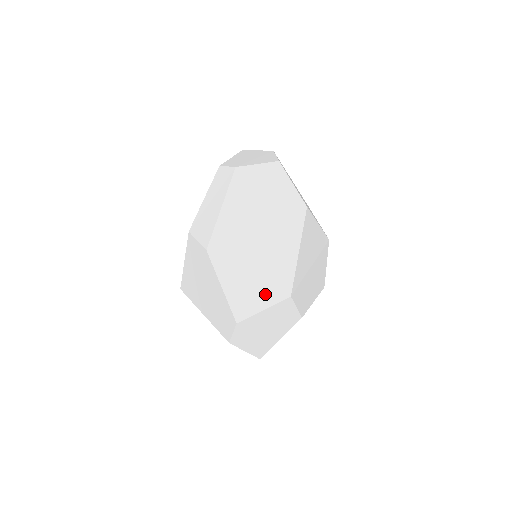
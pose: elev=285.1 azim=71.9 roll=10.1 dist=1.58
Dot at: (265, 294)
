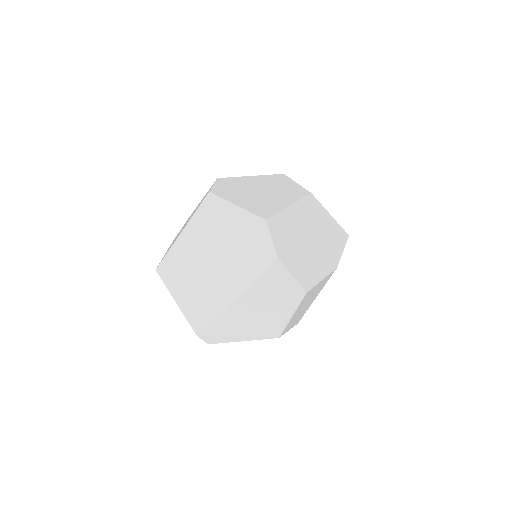
Dot at: occluded
